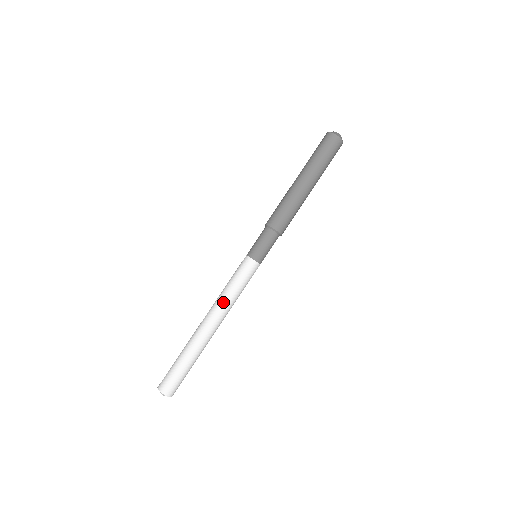
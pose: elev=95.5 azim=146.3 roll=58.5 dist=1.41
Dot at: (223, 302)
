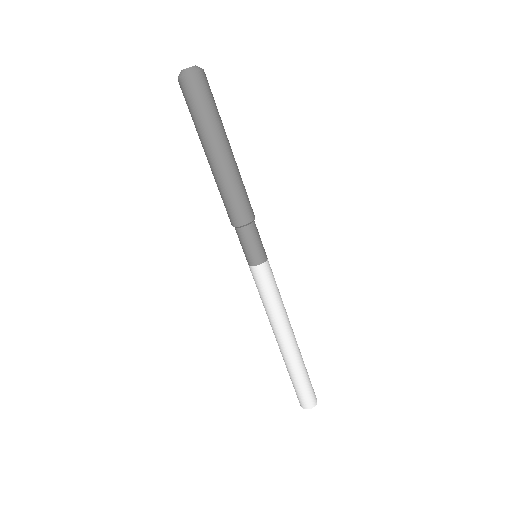
Dot at: (273, 318)
